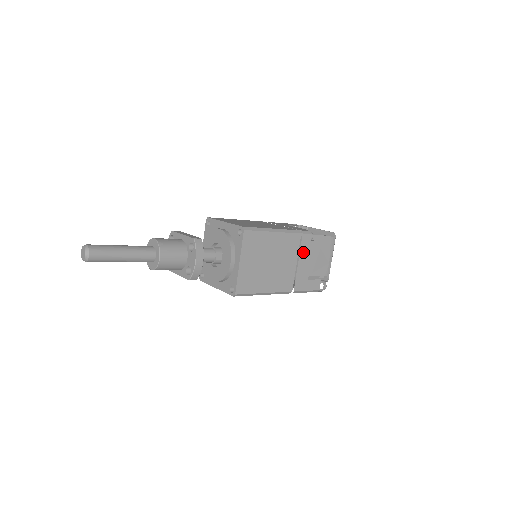
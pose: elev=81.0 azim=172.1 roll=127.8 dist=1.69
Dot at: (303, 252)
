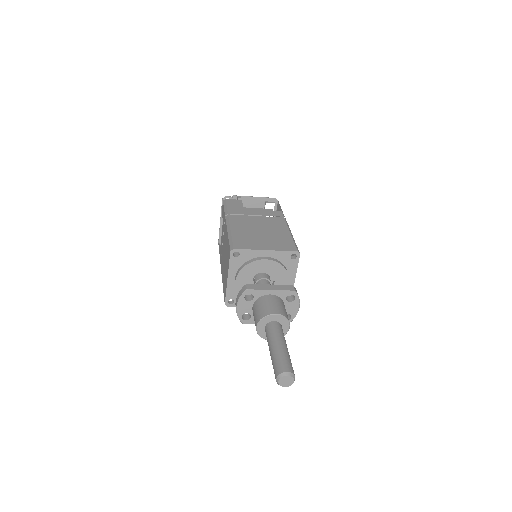
Dot at: occluded
